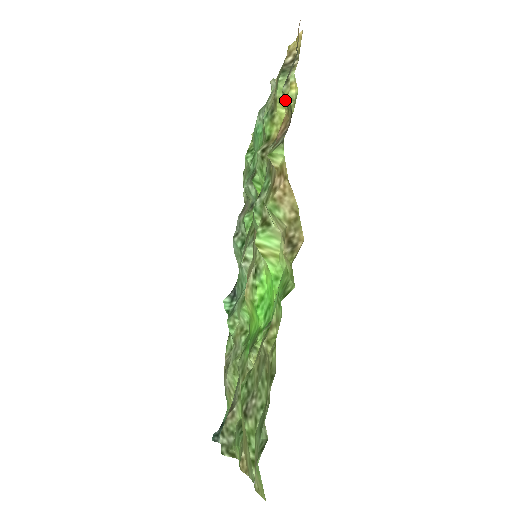
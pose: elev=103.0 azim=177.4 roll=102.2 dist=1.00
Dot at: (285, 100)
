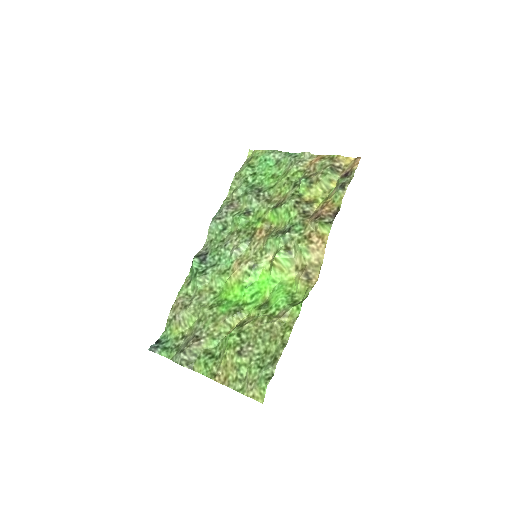
Dot at: (336, 196)
